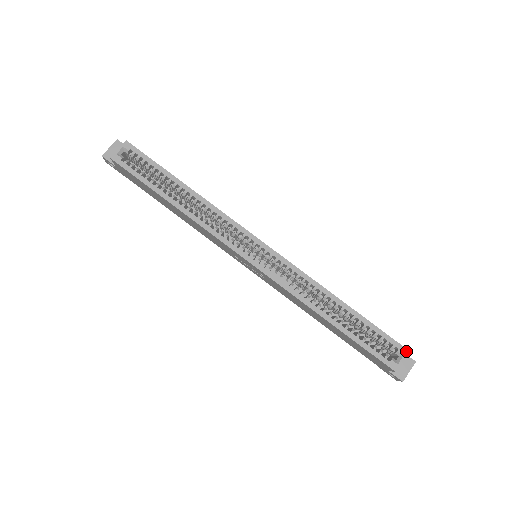
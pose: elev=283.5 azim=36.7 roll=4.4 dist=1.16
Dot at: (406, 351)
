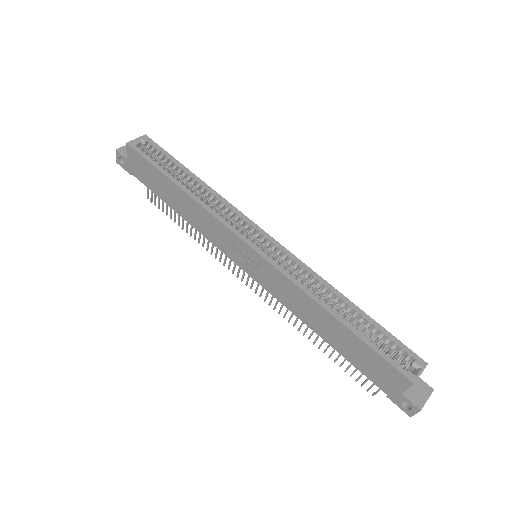
Dot at: (424, 363)
